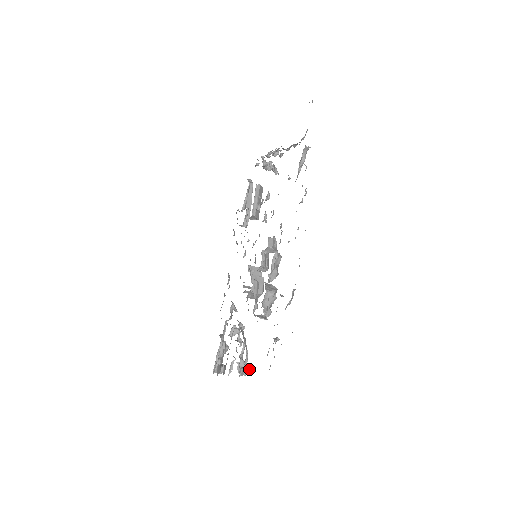
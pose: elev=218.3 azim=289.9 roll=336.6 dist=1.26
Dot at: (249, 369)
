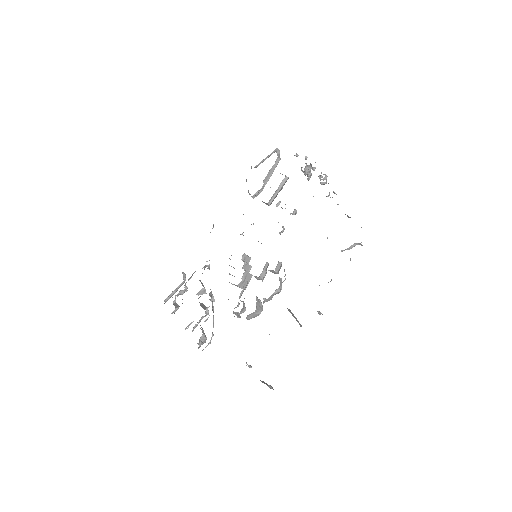
Dot at: (205, 342)
